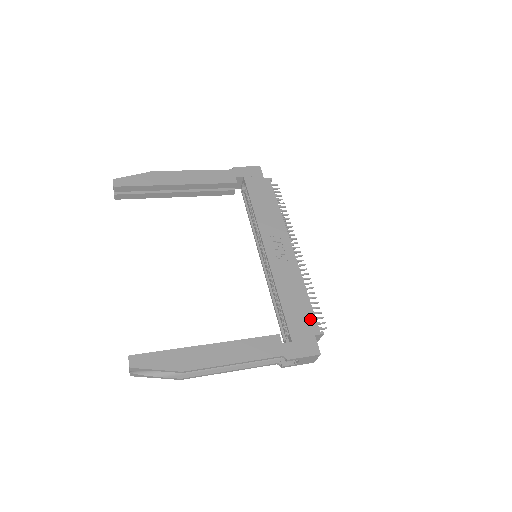
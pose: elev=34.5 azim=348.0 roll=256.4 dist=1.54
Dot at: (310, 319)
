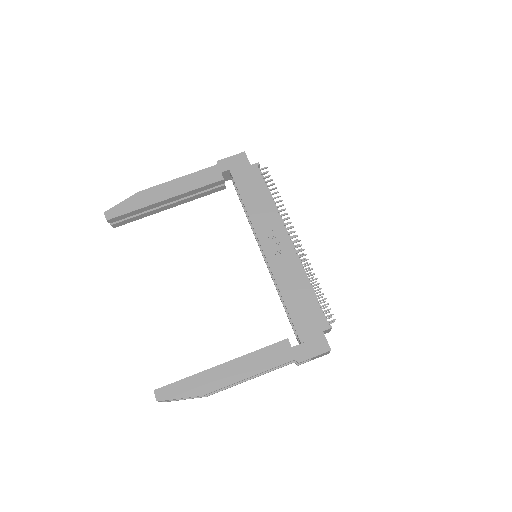
Dot at: (316, 315)
